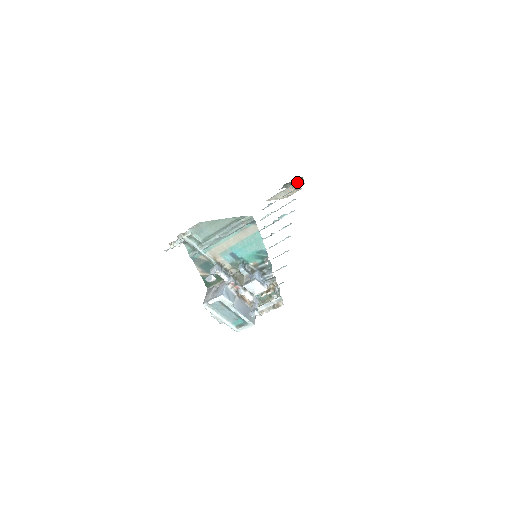
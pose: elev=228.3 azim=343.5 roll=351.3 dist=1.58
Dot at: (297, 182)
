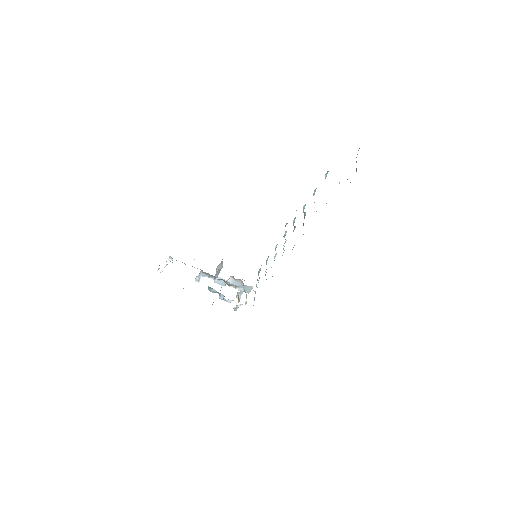
Dot at: occluded
